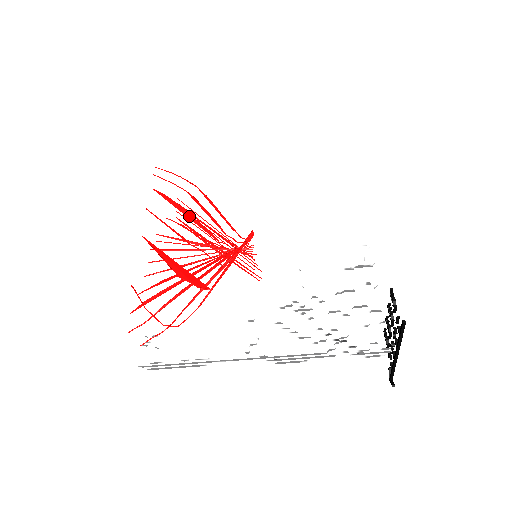
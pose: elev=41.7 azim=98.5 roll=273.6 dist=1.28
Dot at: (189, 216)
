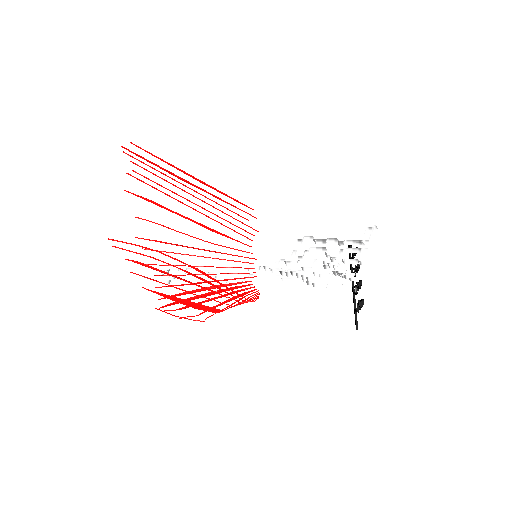
Dot at: occluded
